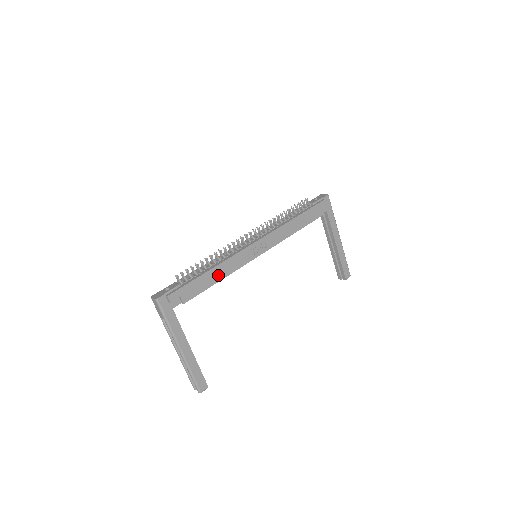
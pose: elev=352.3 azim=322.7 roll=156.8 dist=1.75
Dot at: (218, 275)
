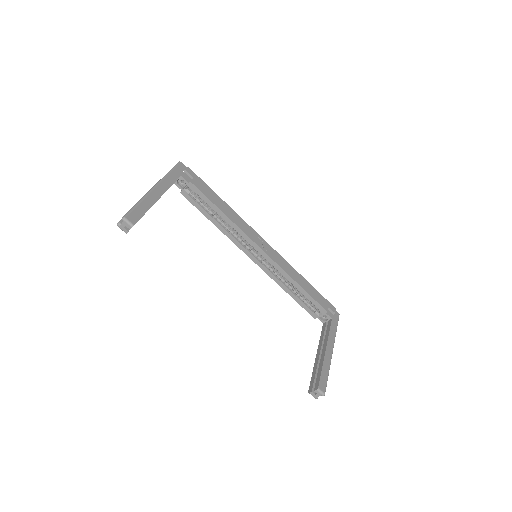
Dot at: (226, 210)
